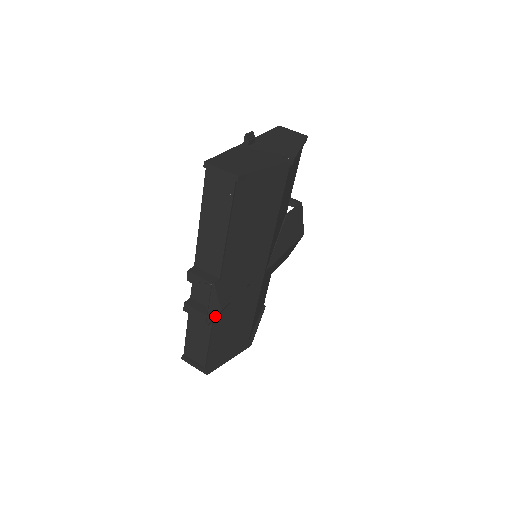
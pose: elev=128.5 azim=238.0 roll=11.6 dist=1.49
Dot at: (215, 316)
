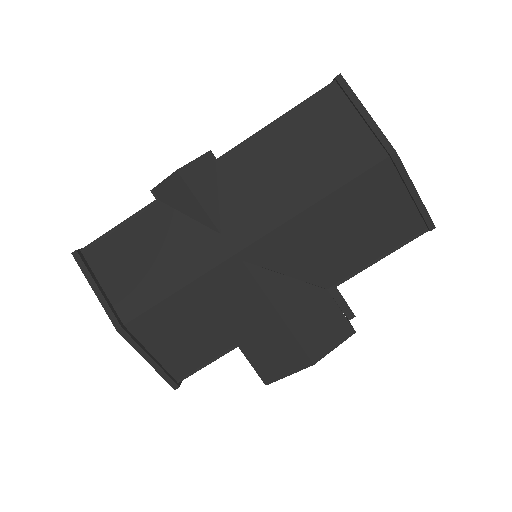
Dot at: (167, 178)
